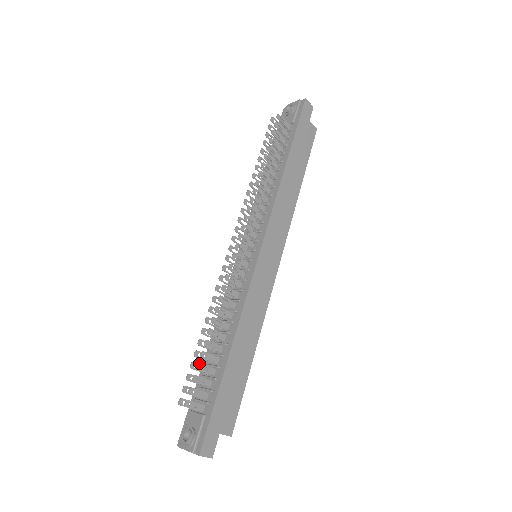
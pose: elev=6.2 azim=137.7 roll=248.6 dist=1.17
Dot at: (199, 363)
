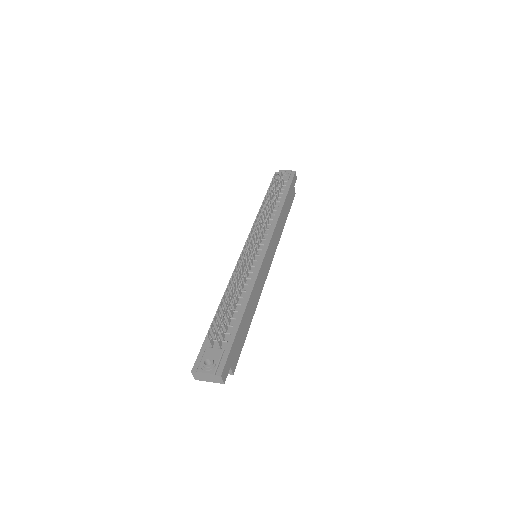
Dot at: occluded
